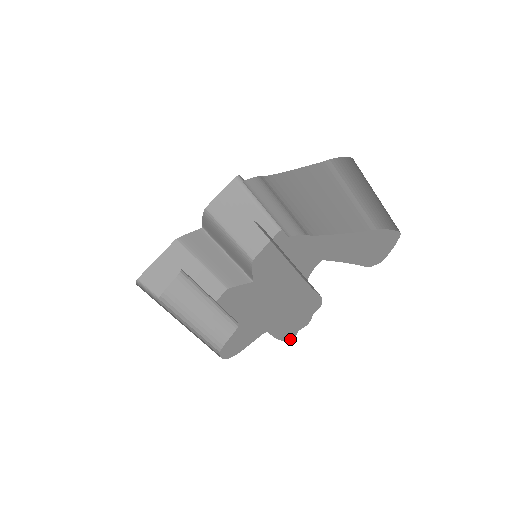
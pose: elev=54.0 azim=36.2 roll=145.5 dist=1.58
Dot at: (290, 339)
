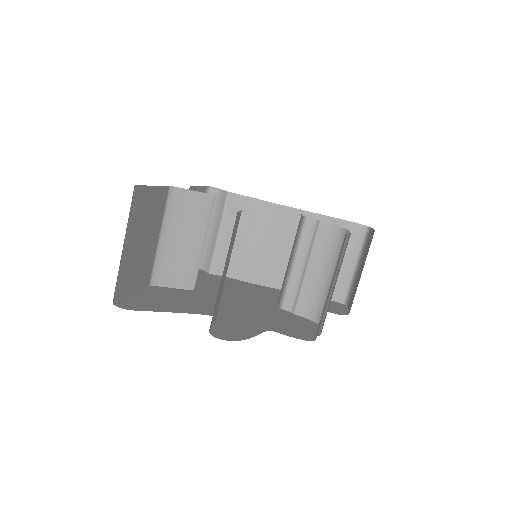
Dot at: (313, 340)
